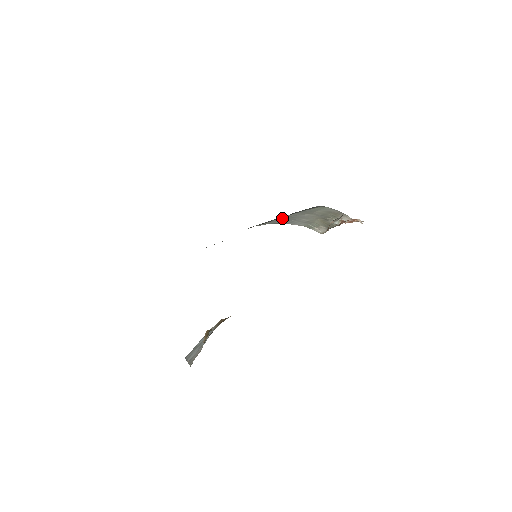
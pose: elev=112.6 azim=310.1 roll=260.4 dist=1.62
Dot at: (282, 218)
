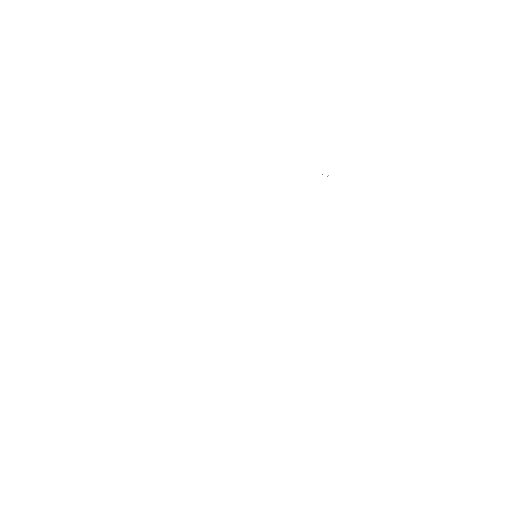
Dot at: occluded
